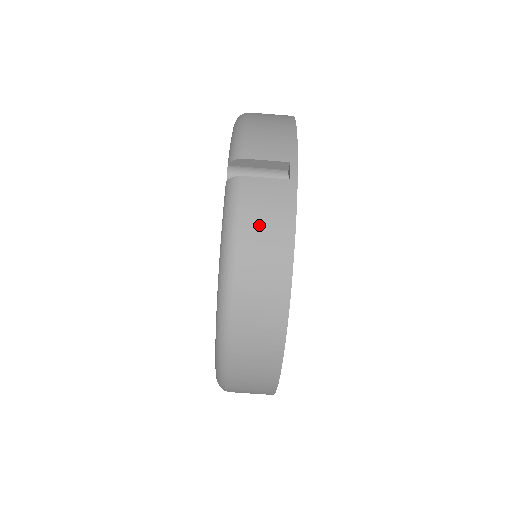
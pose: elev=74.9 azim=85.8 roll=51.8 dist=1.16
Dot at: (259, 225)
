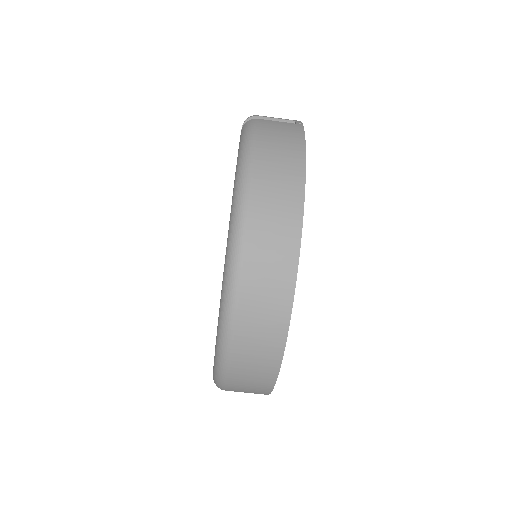
Dot at: (274, 137)
